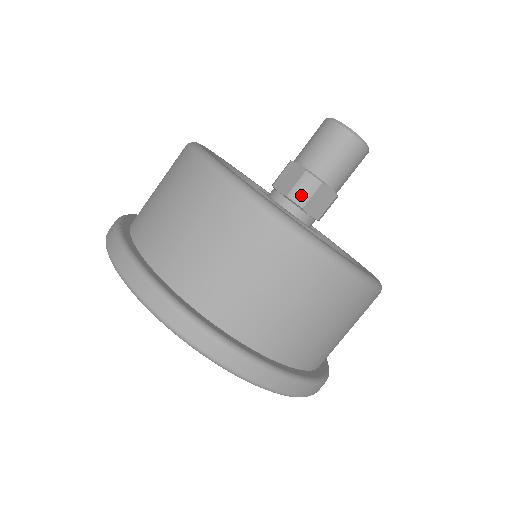
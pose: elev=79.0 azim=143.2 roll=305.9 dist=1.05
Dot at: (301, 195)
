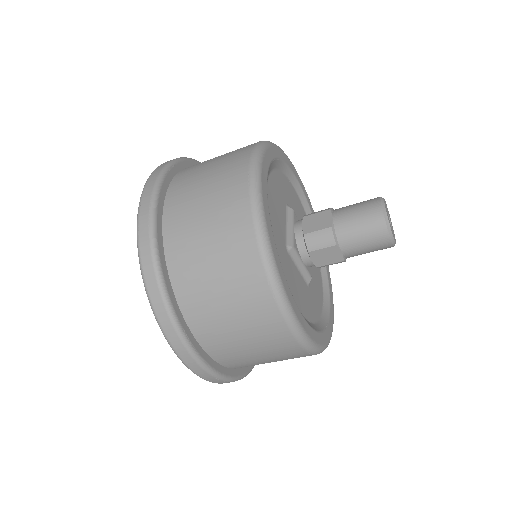
Dot at: occluded
